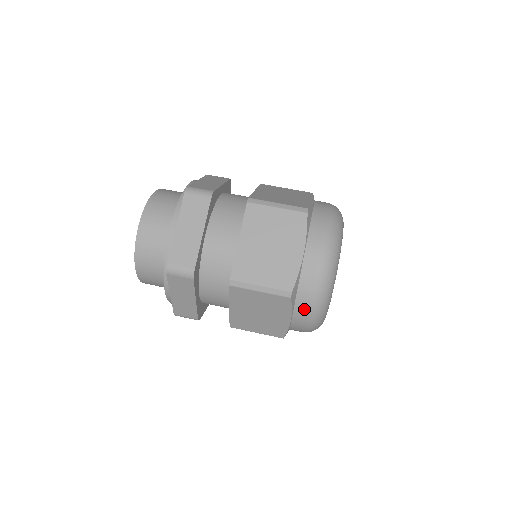
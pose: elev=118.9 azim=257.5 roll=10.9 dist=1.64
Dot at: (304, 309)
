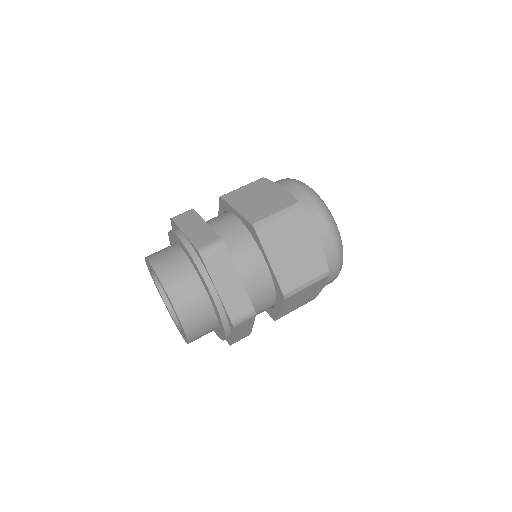
Dot at: (333, 273)
